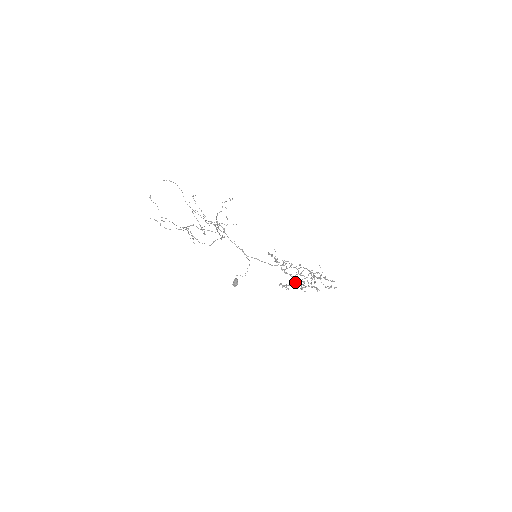
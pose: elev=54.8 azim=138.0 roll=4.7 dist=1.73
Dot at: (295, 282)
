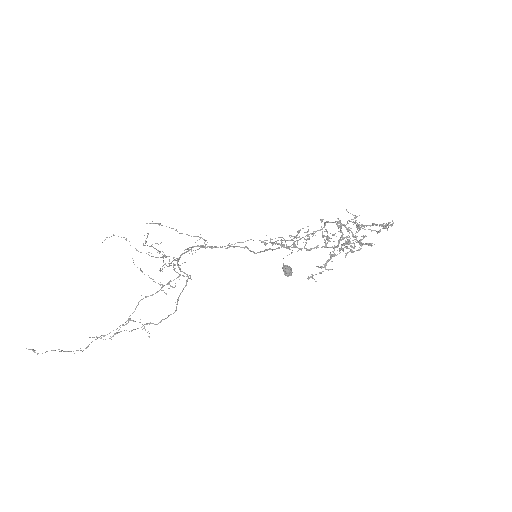
Dot at: occluded
